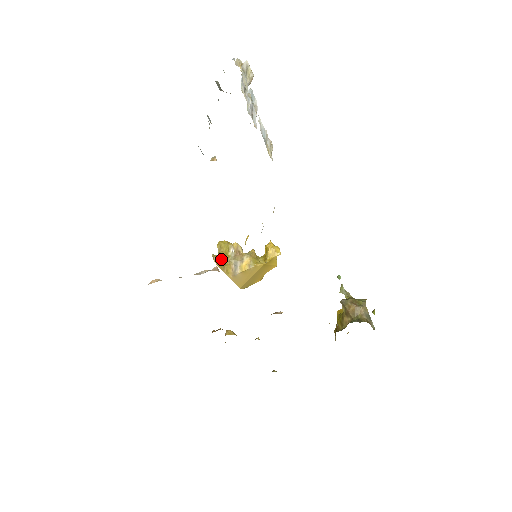
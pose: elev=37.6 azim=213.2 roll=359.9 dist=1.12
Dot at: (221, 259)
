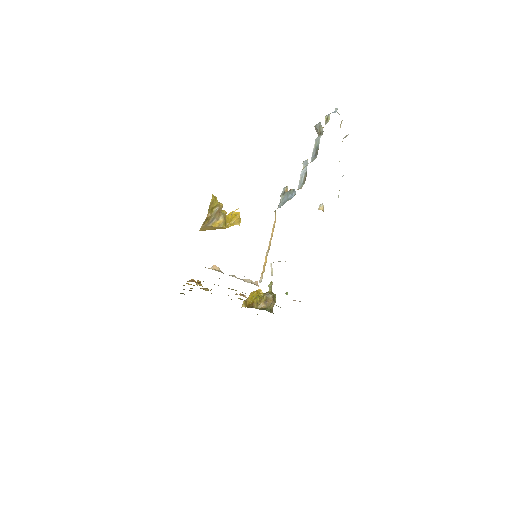
Dot at: occluded
